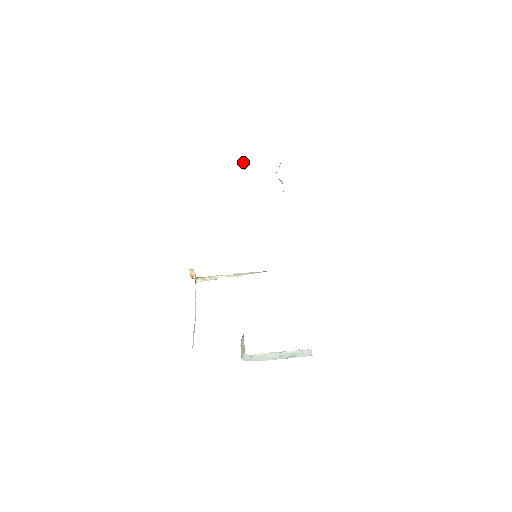
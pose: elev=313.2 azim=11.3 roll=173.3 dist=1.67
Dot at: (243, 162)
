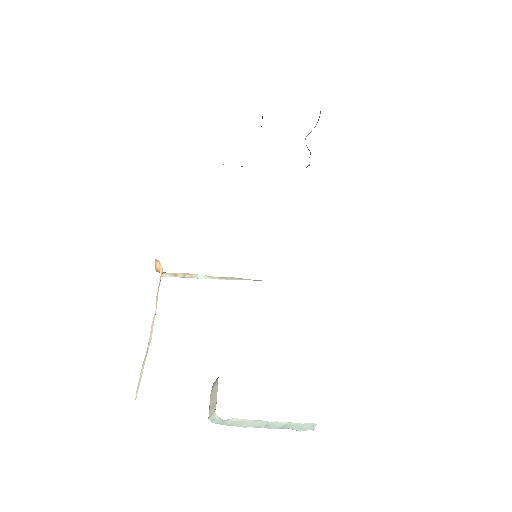
Dot at: occluded
